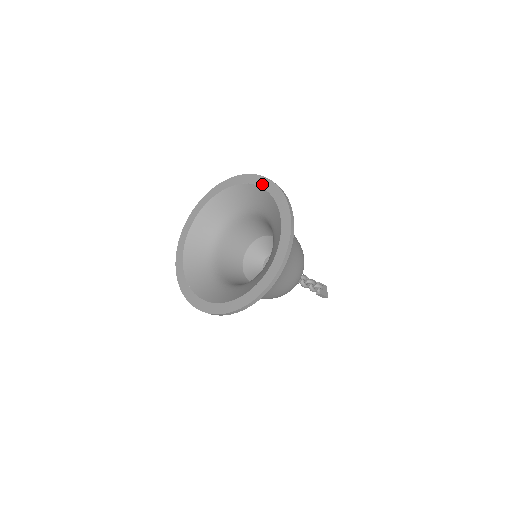
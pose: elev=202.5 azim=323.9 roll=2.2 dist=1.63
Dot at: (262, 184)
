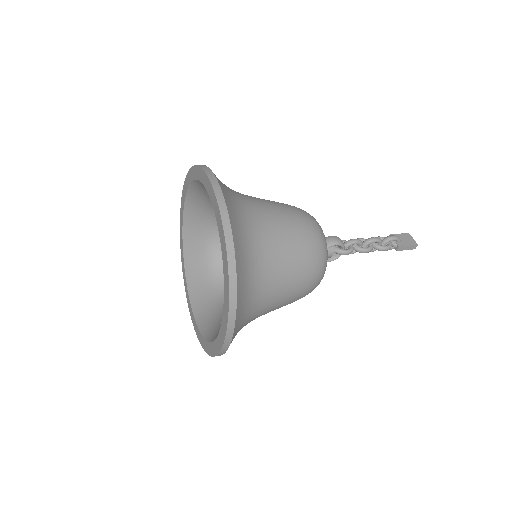
Dot at: (191, 178)
